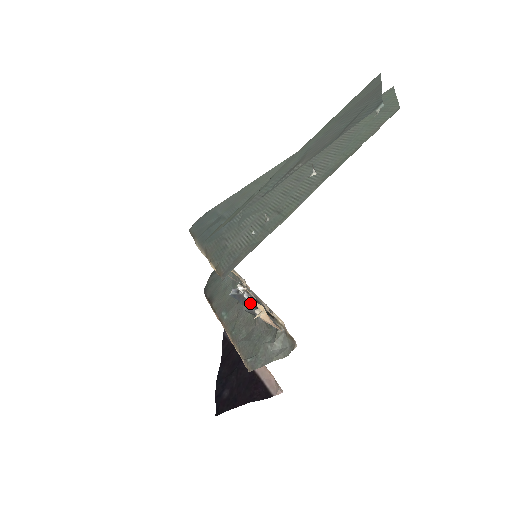
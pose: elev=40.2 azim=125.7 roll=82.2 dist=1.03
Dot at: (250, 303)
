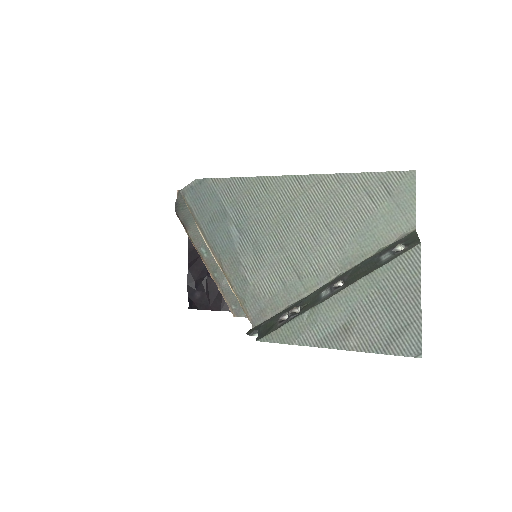
Dot at: occluded
